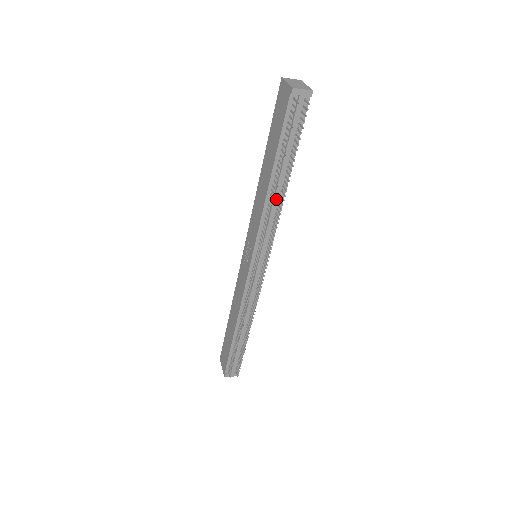
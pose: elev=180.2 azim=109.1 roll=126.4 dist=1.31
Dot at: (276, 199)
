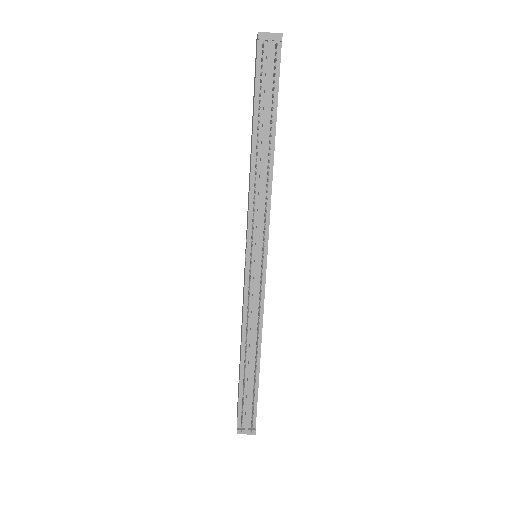
Dot at: (262, 171)
